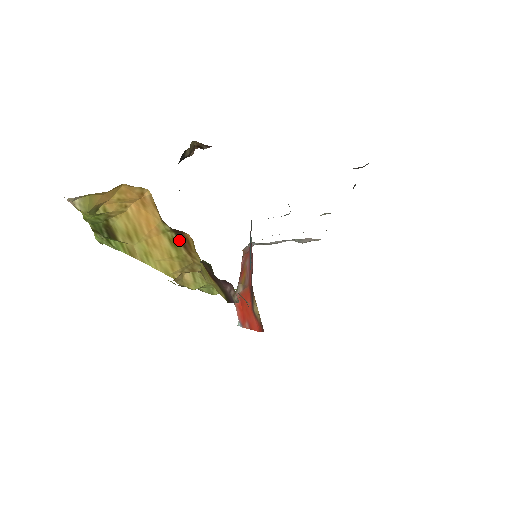
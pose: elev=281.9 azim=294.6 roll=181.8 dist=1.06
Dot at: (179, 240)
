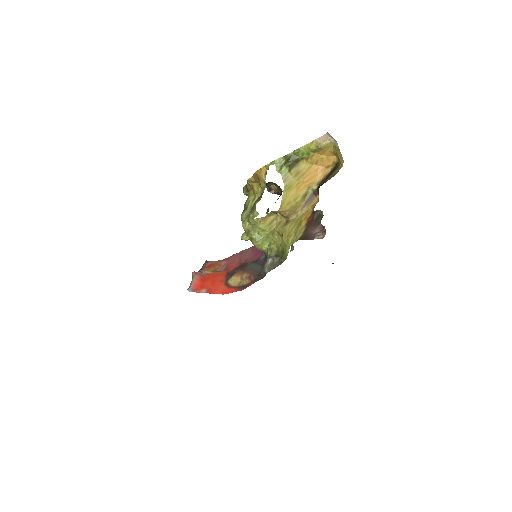
Dot at: (309, 197)
